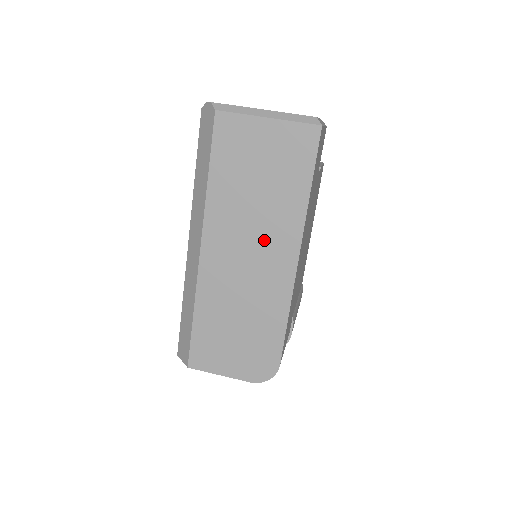
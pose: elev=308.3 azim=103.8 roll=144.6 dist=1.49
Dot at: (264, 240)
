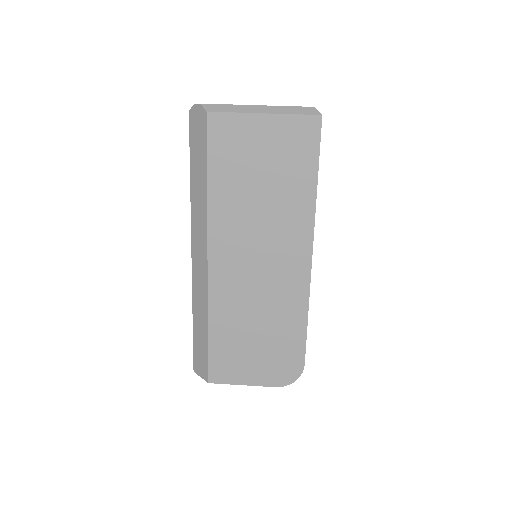
Dot at: (274, 241)
